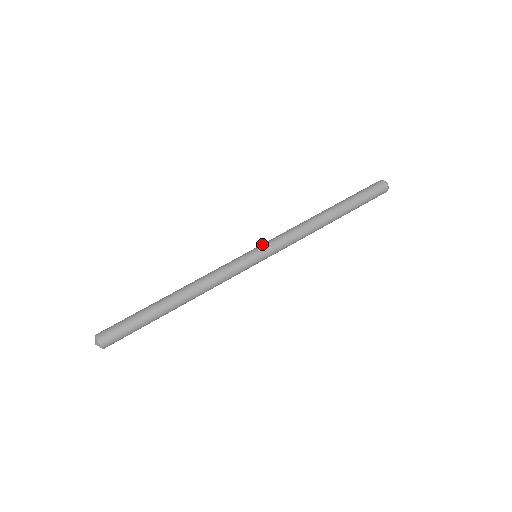
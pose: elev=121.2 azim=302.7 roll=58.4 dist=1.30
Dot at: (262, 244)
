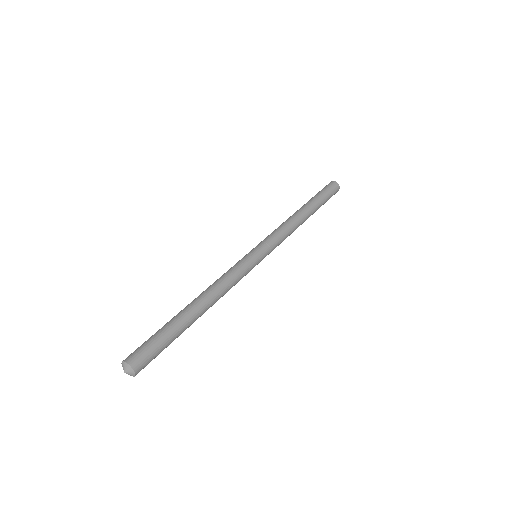
Dot at: (260, 244)
